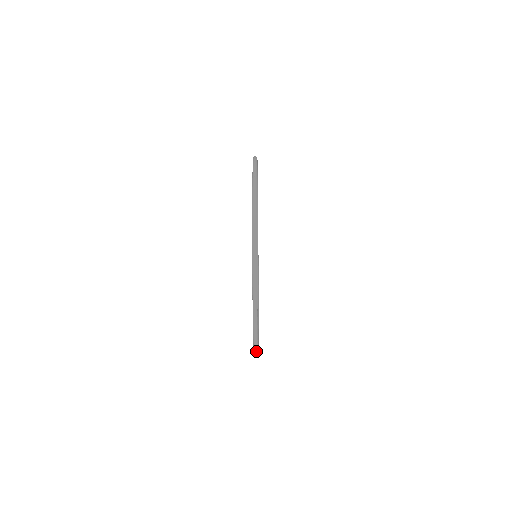
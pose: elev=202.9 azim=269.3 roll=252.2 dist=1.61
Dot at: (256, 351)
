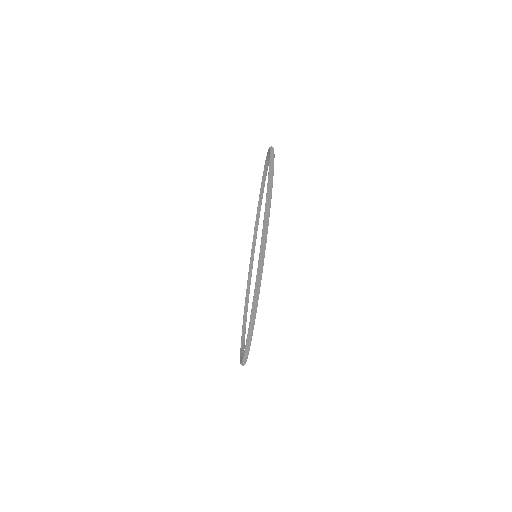
Dot at: (244, 363)
